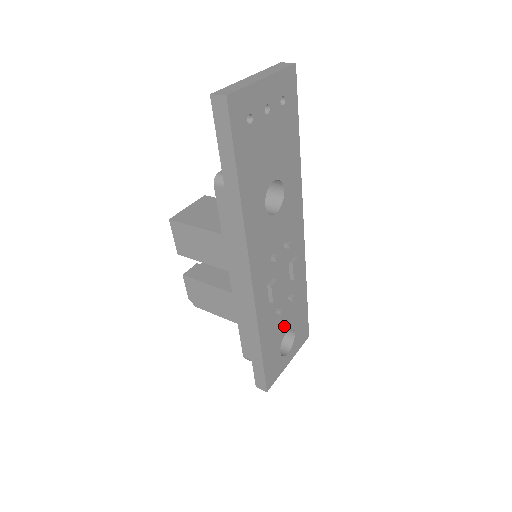
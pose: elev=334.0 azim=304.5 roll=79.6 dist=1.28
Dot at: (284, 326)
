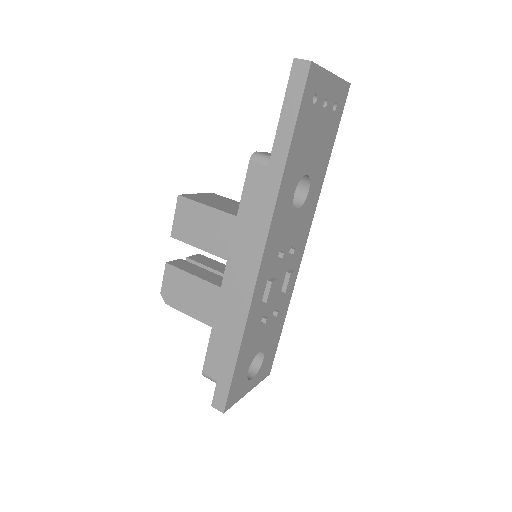
Dot at: (260, 342)
